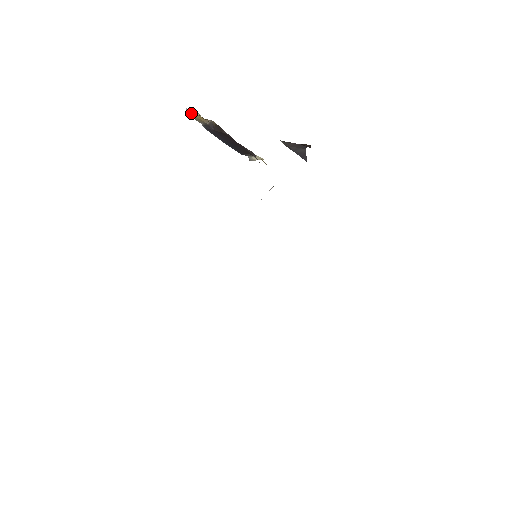
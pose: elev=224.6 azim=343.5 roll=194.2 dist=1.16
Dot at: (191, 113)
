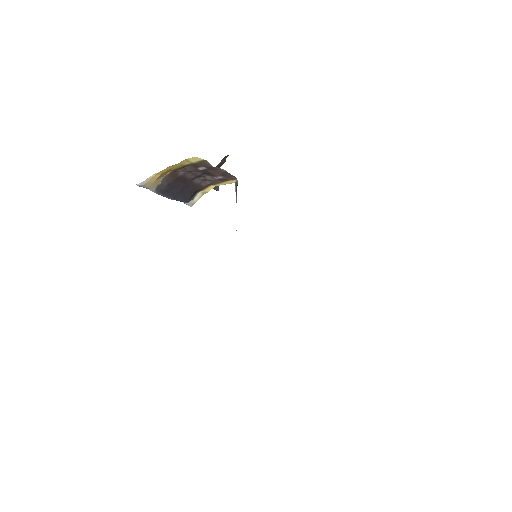
Dot at: (146, 182)
